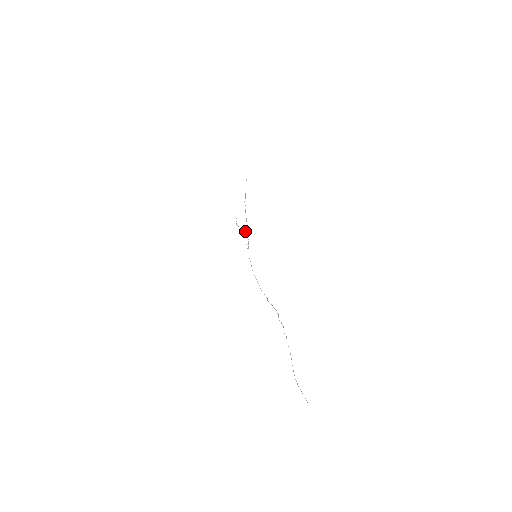
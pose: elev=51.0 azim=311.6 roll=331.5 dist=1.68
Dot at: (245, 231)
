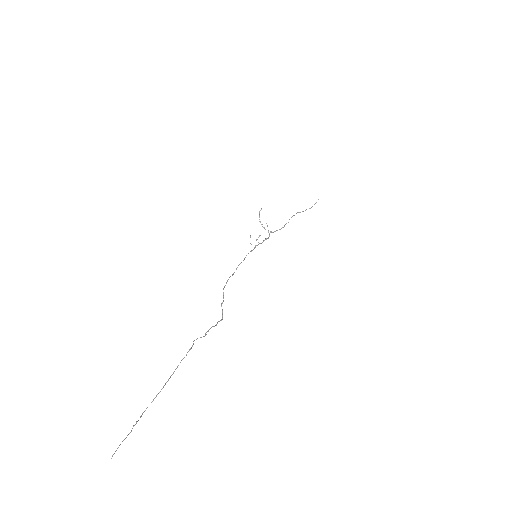
Dot at: (269, 233)
